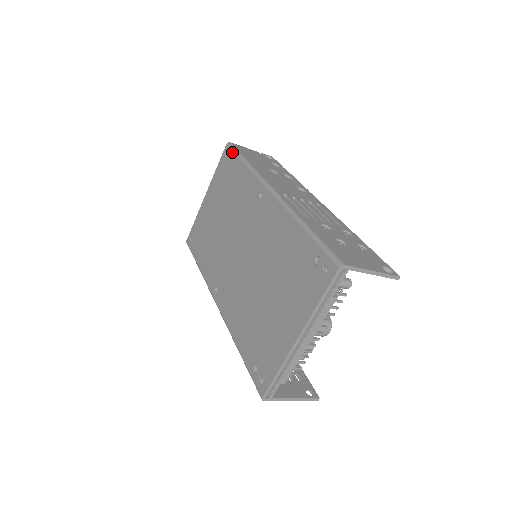
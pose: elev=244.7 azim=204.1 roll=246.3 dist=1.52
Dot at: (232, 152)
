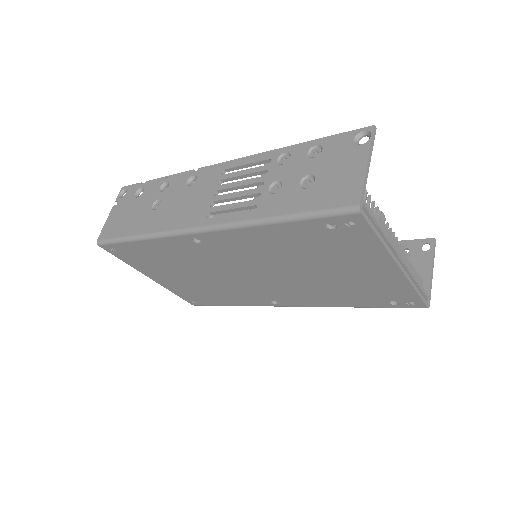
Dot at: (114, 245)
